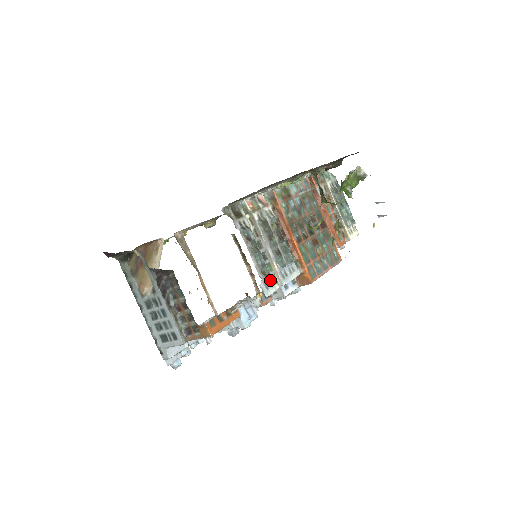
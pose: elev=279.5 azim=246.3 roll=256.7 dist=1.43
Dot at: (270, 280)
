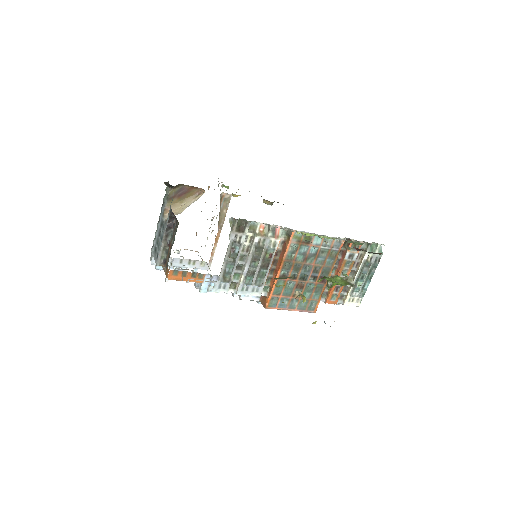
Dot at: (228, 284)
